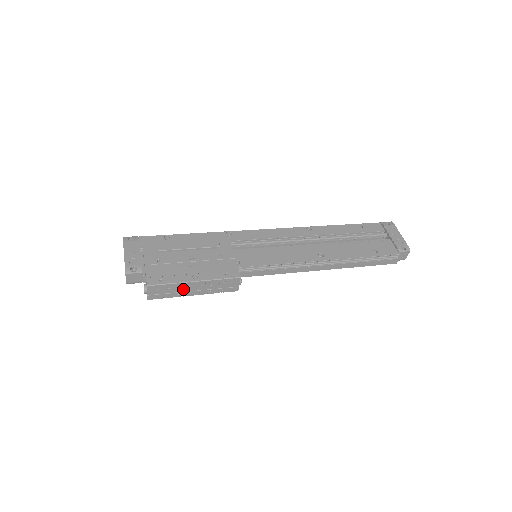
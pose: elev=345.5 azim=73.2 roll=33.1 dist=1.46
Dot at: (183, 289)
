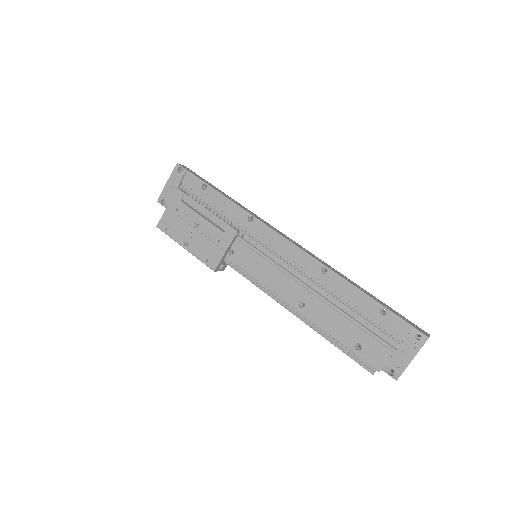
Dot at: occluded
